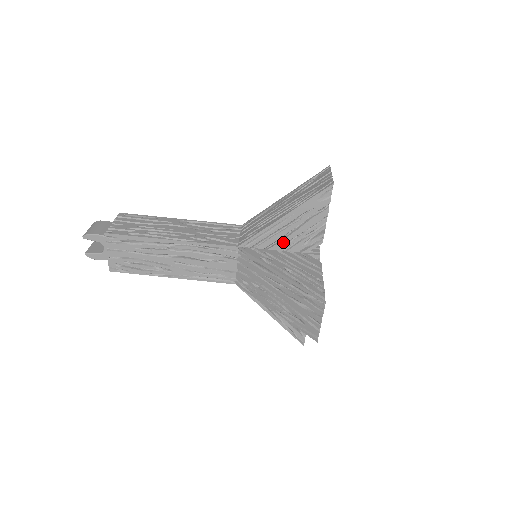
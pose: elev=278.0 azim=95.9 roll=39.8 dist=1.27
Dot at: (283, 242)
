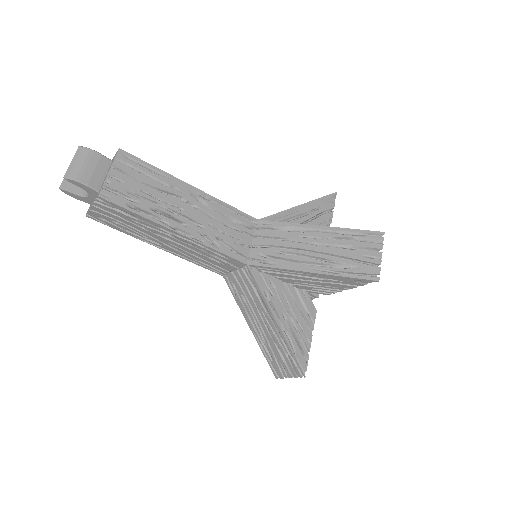
Dot at: (293, 280)
